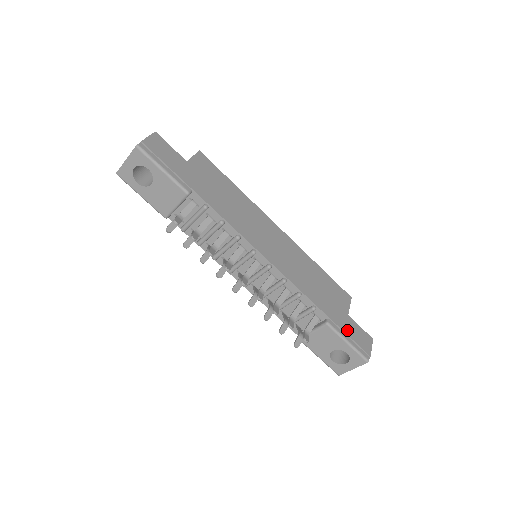
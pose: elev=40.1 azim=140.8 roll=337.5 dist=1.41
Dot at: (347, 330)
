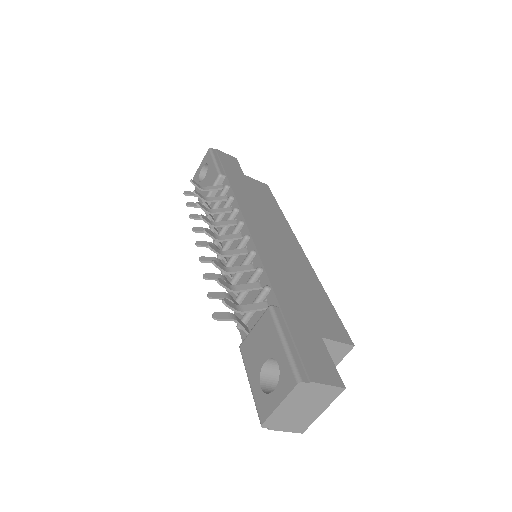
Dot at: (297, 334)
